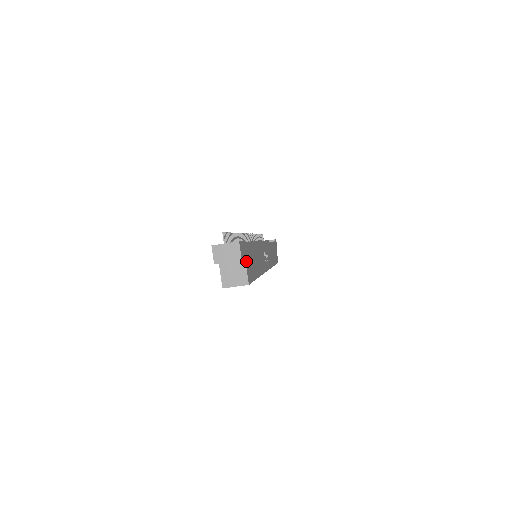
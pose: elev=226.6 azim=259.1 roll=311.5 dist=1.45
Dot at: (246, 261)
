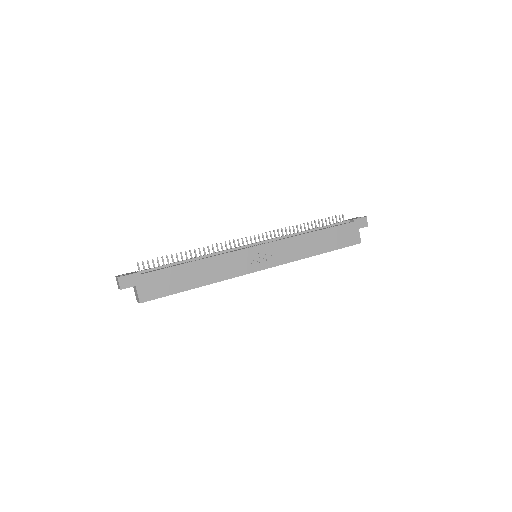
Dot at: (140, 286)
